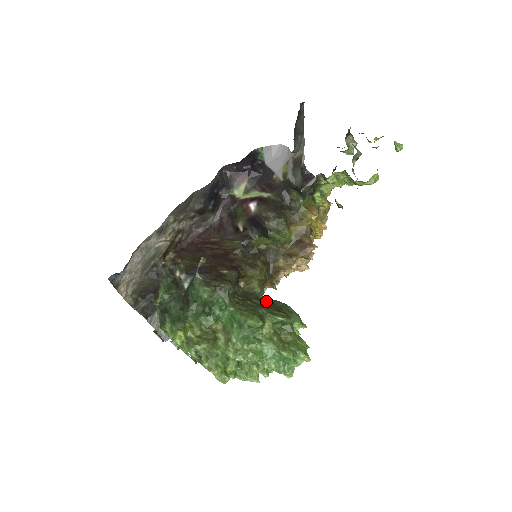
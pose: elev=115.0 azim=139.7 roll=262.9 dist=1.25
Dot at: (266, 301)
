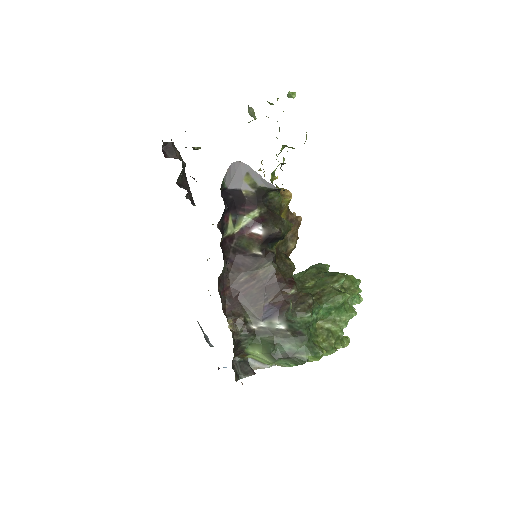
Dot at: (307, 277)
